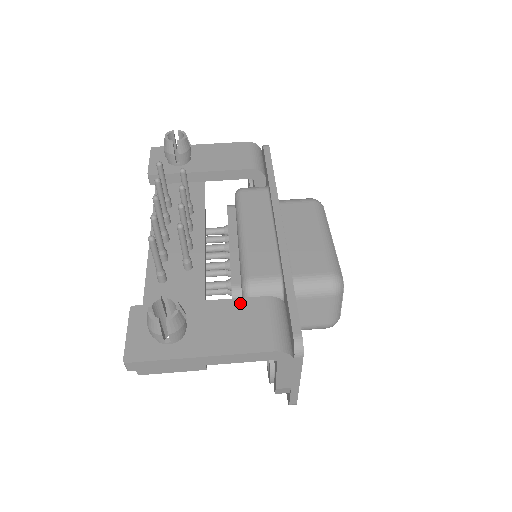
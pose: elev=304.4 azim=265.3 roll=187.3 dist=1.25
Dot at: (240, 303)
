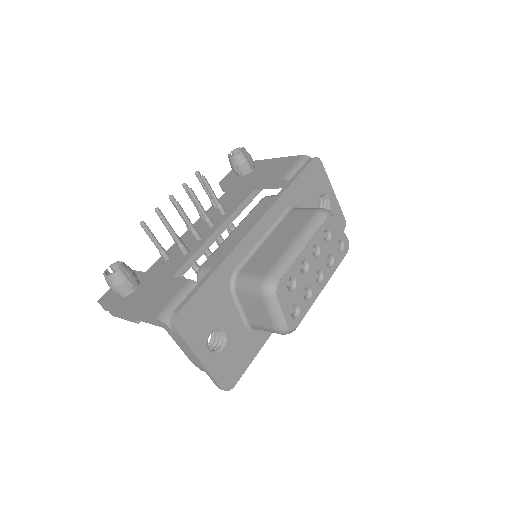
Dot at: (173, 280)
